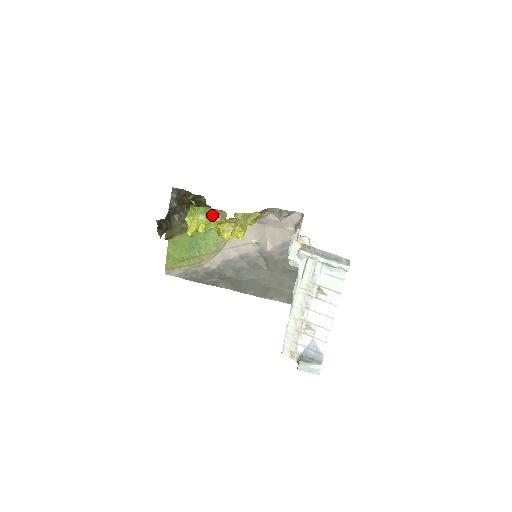
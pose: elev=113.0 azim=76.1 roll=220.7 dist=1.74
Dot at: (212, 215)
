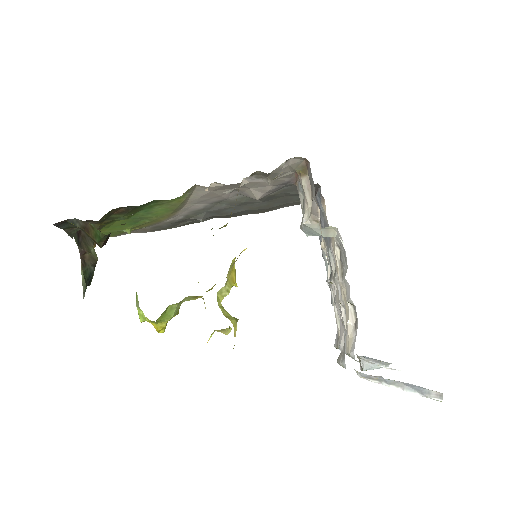
Dot at: (178, 303)
